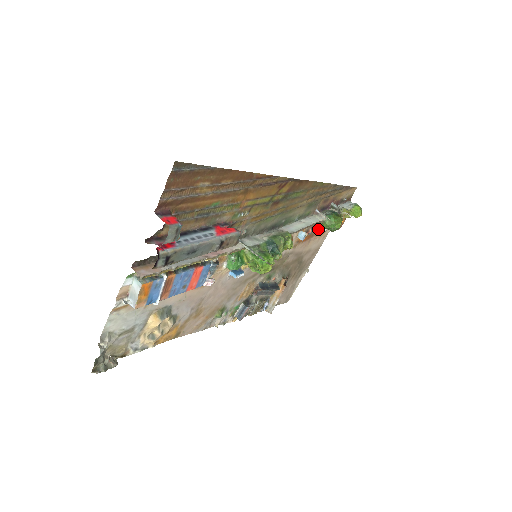
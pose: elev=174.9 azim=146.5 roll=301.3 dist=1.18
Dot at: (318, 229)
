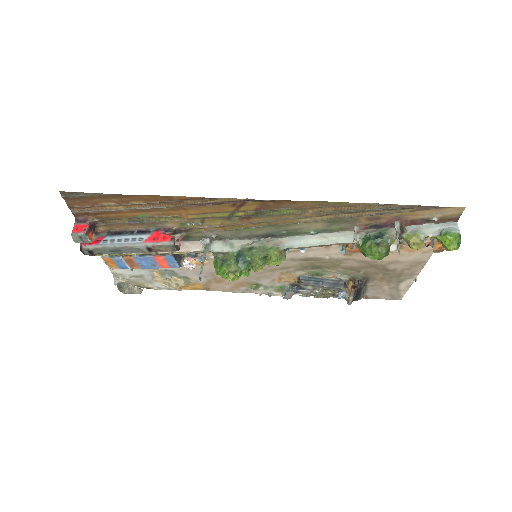
Dot at: occluded
